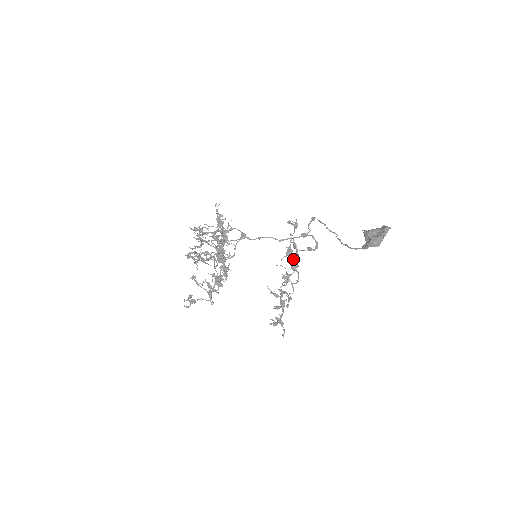
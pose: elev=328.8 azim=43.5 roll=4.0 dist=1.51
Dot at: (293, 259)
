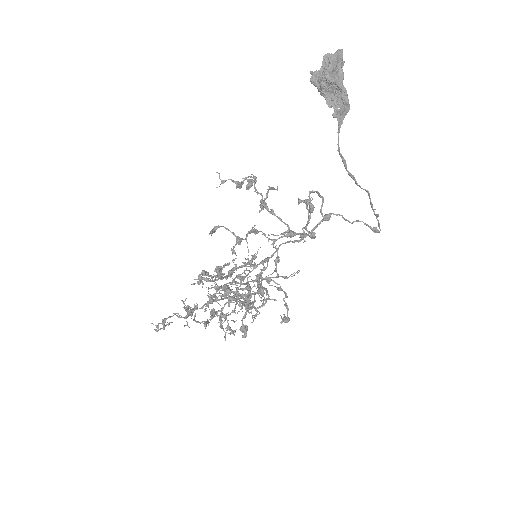
Dot at: (263, 201)
